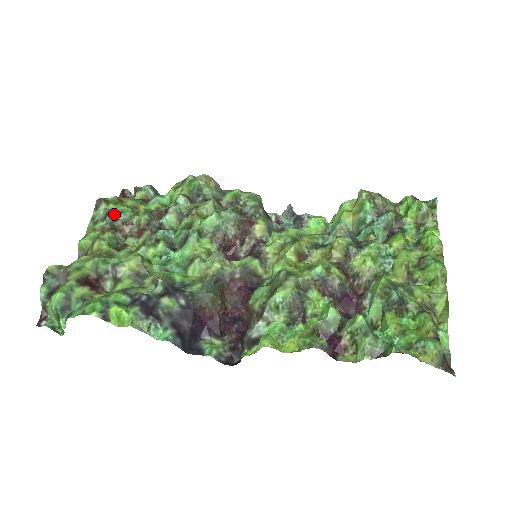
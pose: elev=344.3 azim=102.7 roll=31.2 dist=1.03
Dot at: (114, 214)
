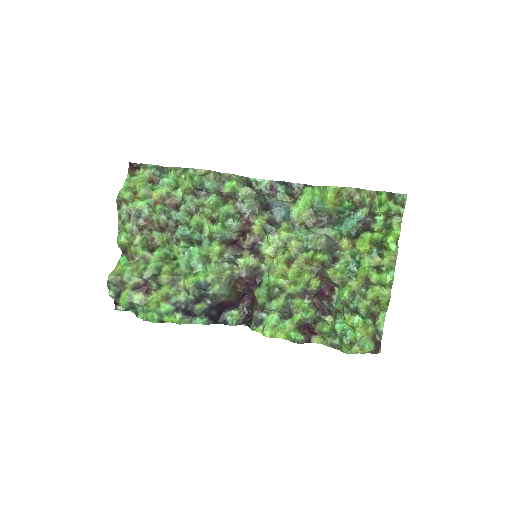
Dot at: (135, 213)
